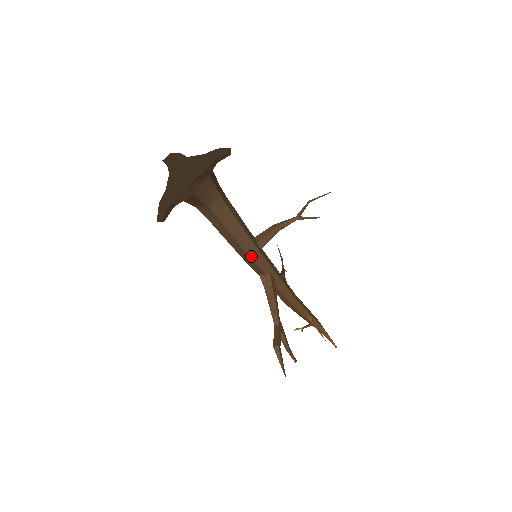
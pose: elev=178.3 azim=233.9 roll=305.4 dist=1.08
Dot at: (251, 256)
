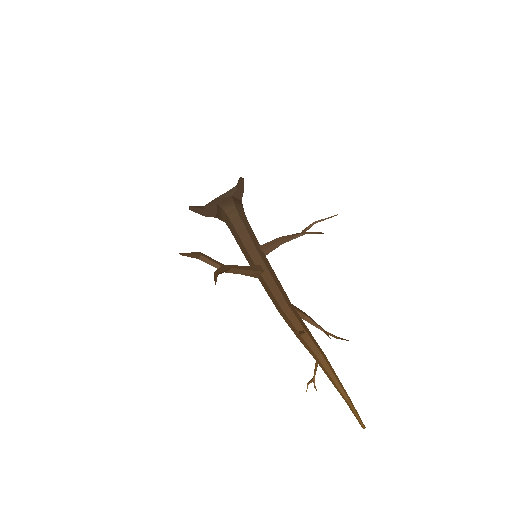
Dot at: (247, 249)
